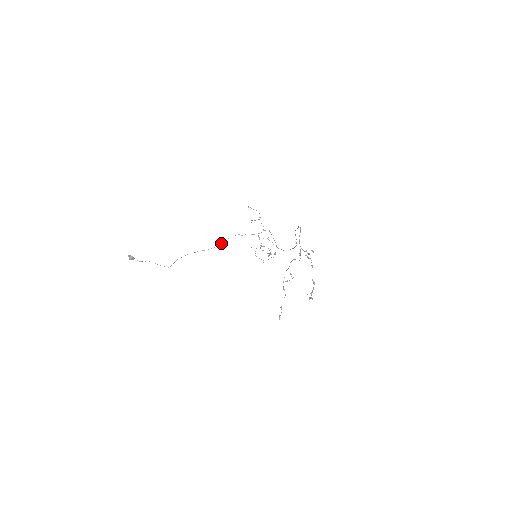
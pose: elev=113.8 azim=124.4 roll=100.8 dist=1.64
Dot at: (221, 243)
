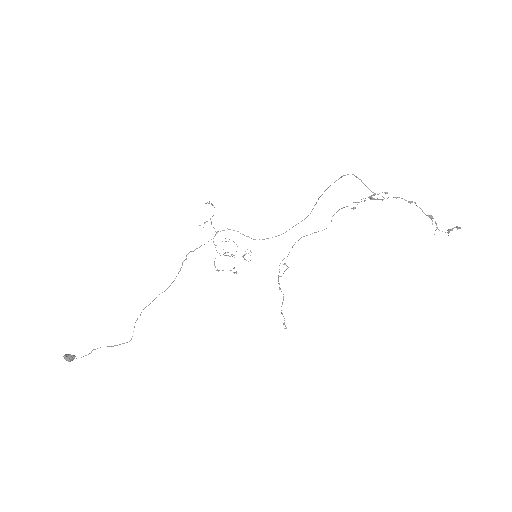
Dot at: (179, 271)
